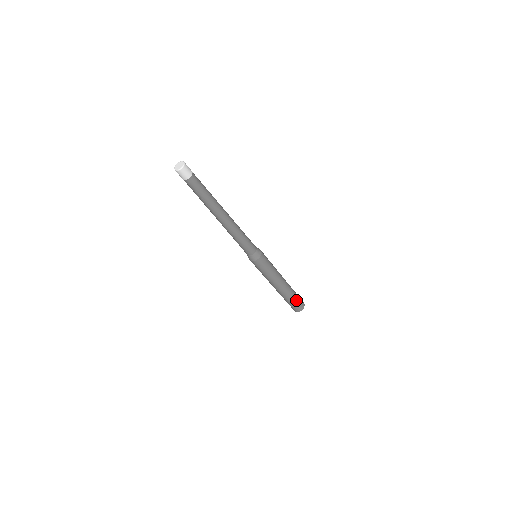
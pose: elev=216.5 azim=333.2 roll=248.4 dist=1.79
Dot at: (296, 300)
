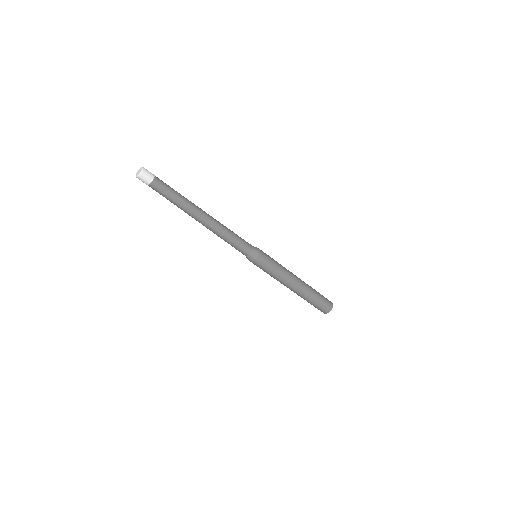
Dot at: (319, 300)
